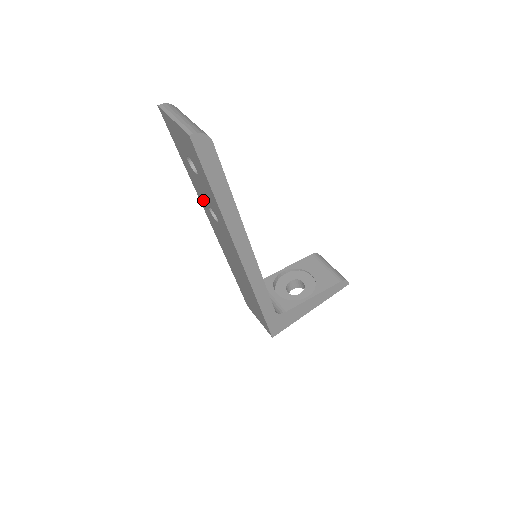
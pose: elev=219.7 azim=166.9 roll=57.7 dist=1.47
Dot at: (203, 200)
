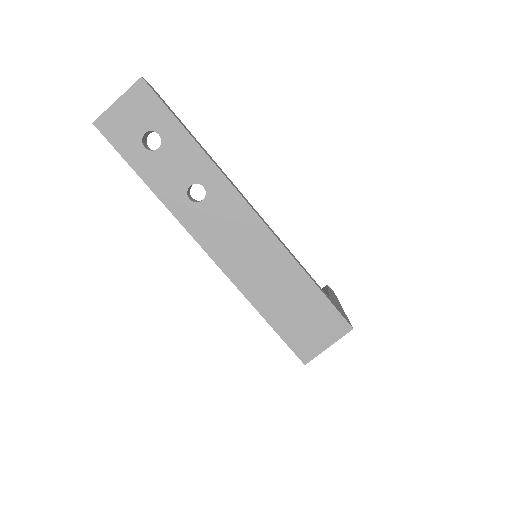
Dot at: (177, 197)
